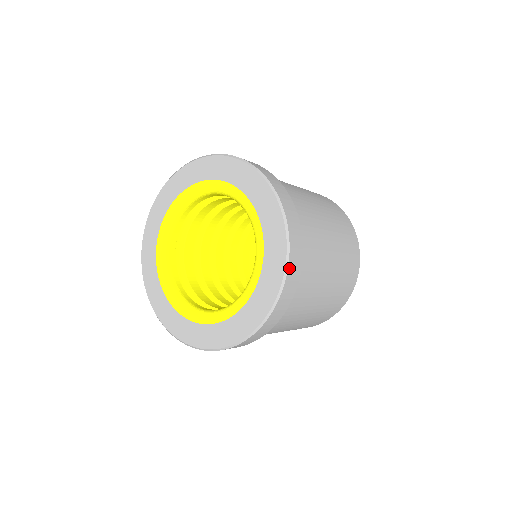
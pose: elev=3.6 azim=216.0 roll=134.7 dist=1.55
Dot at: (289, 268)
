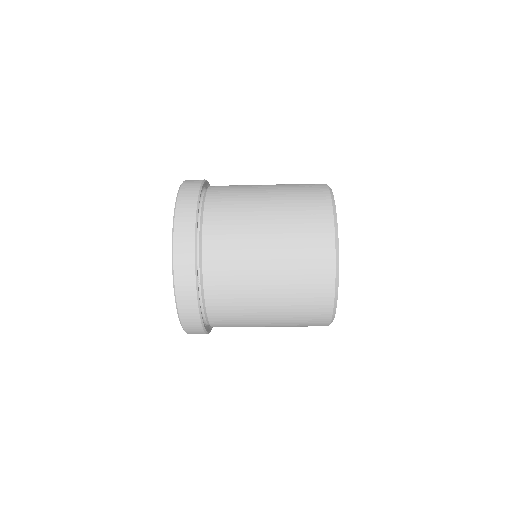
Dot at: (177, 291)
